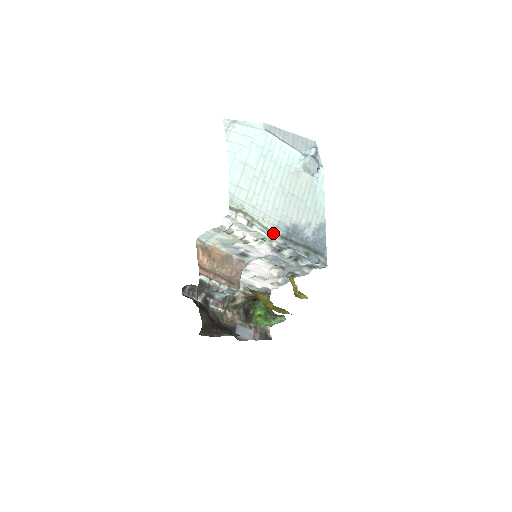
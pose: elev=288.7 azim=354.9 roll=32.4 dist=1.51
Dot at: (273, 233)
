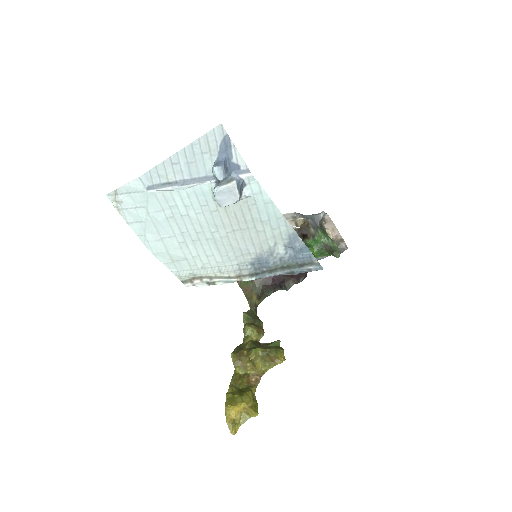
Dot at: (239, 277)
